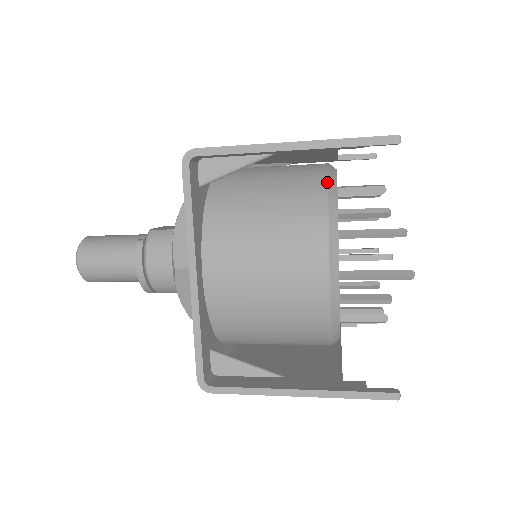
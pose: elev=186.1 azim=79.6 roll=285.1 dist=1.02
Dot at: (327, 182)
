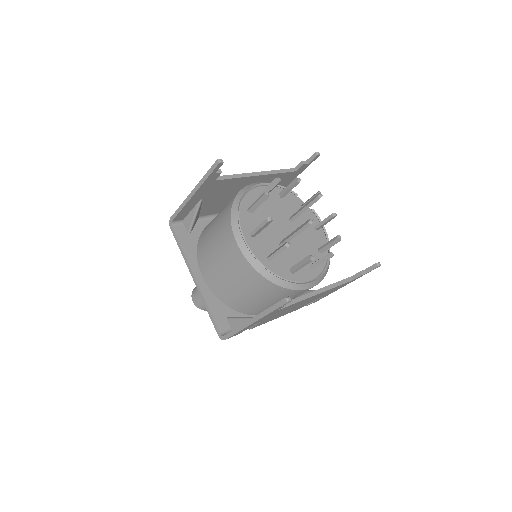
Dot at: (235, 197)
